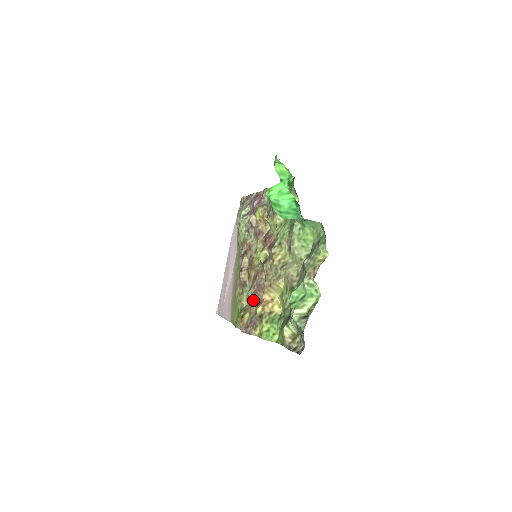
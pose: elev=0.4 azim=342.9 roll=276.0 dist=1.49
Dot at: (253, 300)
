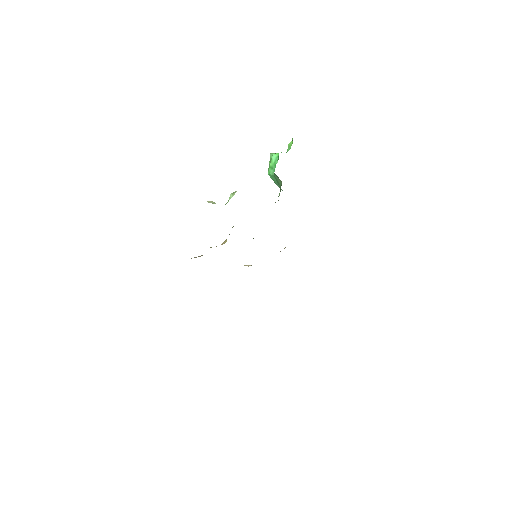
Dot at: occluded
